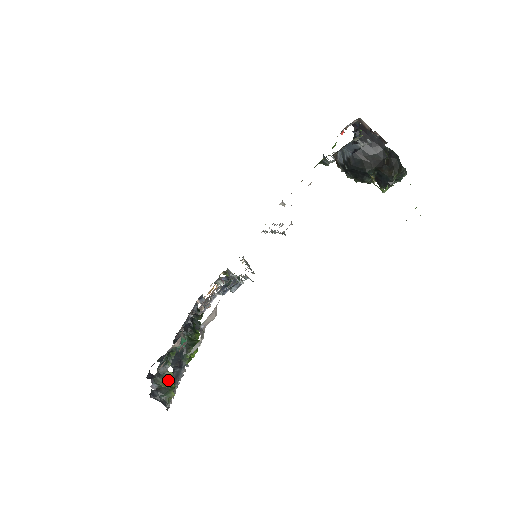
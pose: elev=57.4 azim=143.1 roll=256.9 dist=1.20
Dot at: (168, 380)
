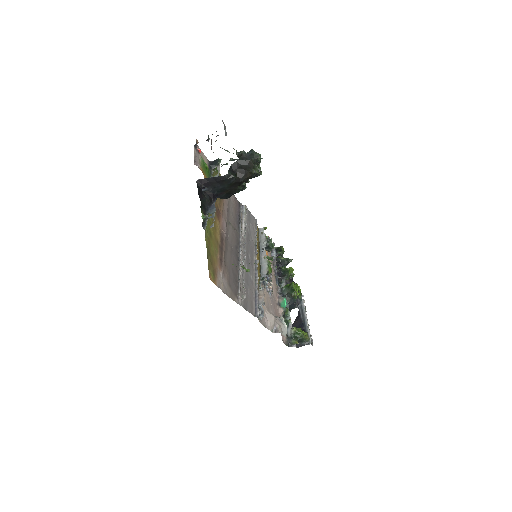
Dot at: (296, 335)
